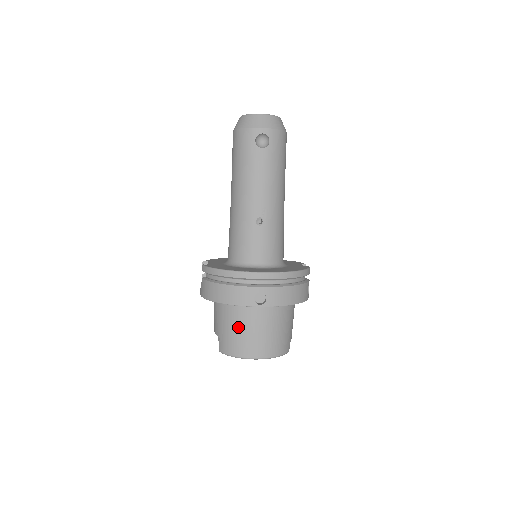
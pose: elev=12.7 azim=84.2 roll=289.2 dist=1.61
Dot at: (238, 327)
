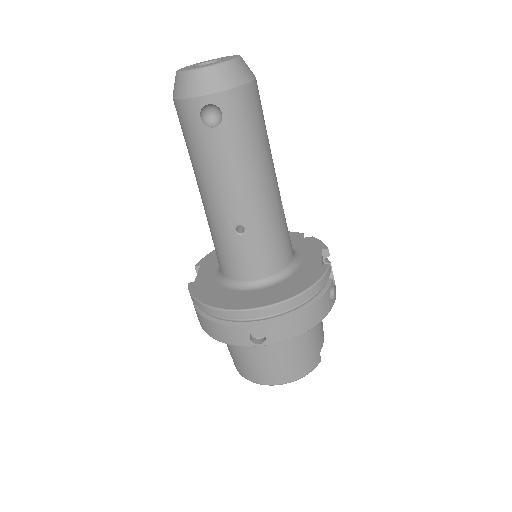
Dot at: (245, 356)
